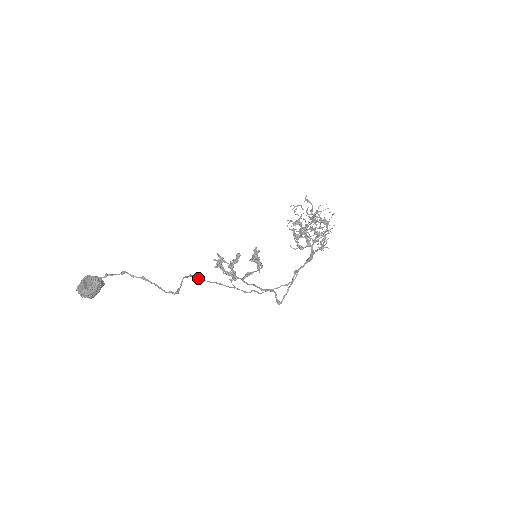
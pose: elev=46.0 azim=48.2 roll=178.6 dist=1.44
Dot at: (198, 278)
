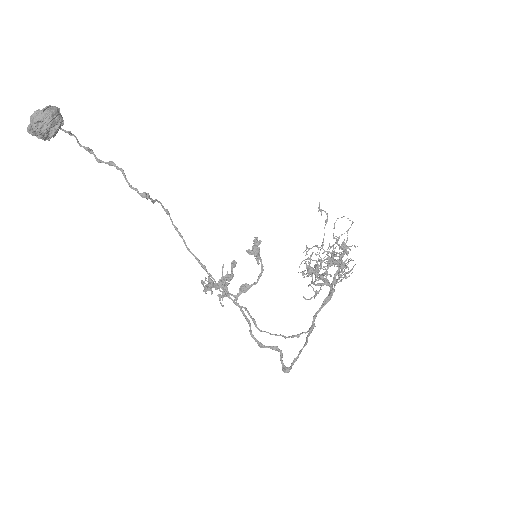
Dot at: (176, 228)
